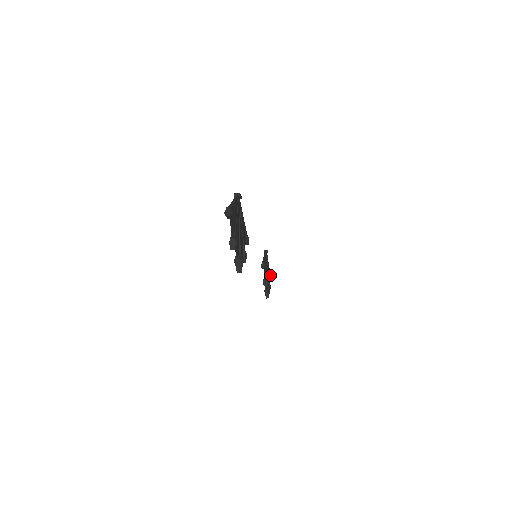
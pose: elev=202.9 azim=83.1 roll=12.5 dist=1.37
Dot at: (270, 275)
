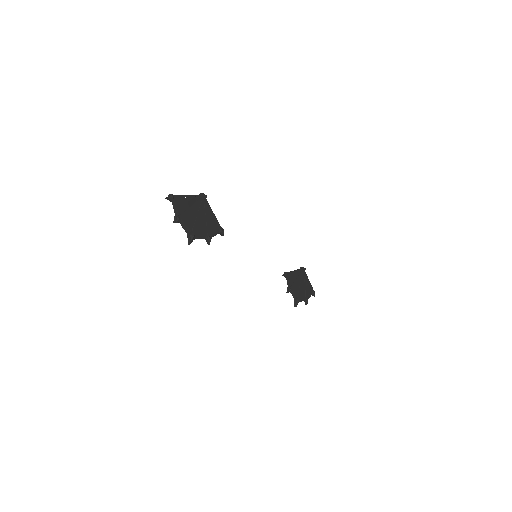
Dot at: (313, 293)
